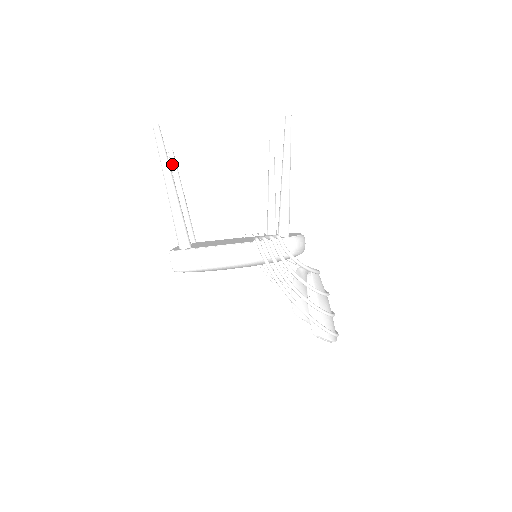
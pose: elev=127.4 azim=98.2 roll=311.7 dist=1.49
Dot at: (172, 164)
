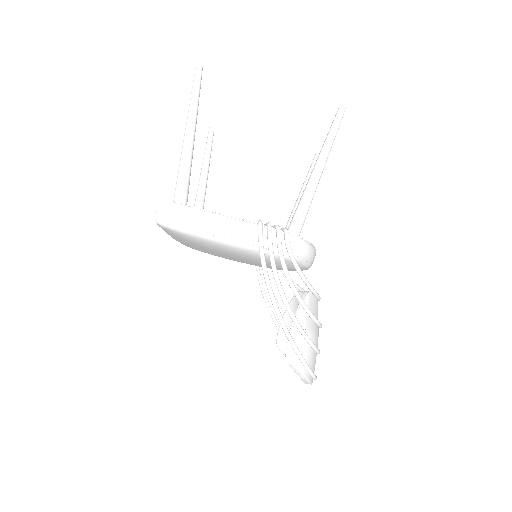
Dot at: (208, 141)
